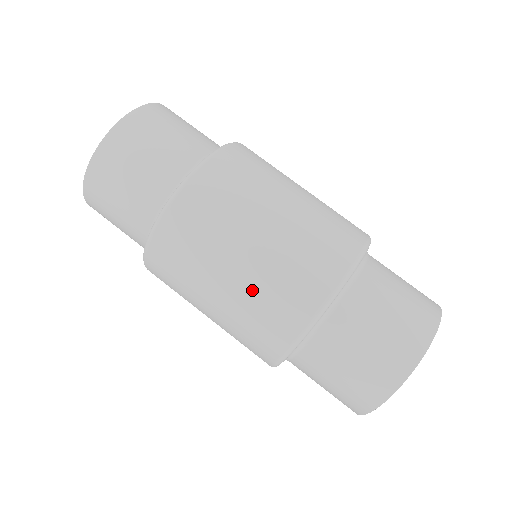
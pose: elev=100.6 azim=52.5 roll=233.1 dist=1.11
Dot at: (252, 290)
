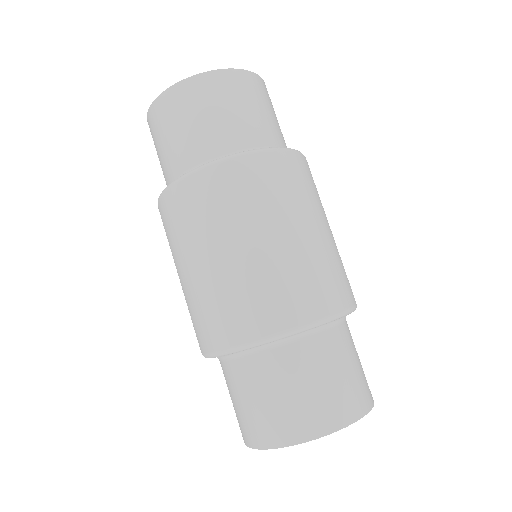
Dot at: (187, 299)
